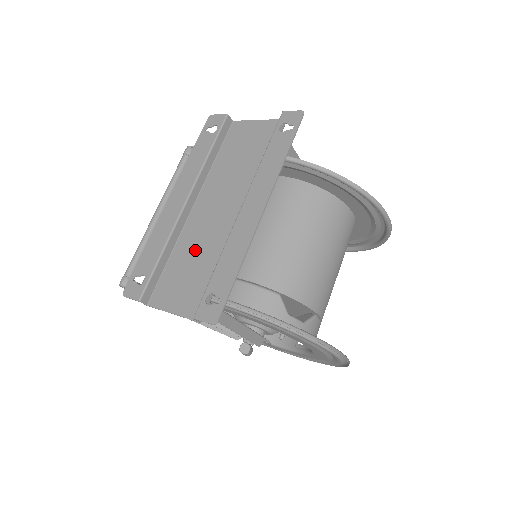
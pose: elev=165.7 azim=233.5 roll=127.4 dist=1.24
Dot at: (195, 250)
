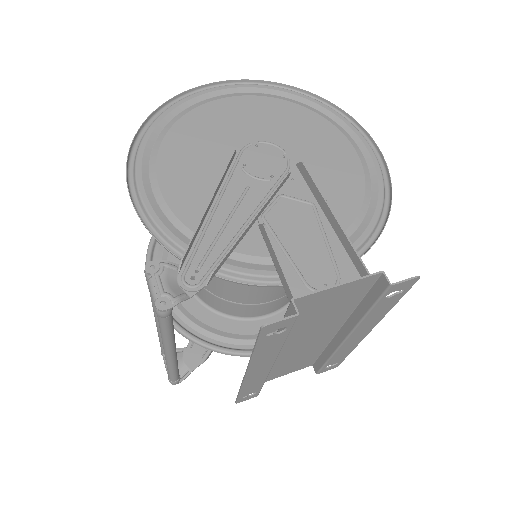
Dot at: (290, 360)
